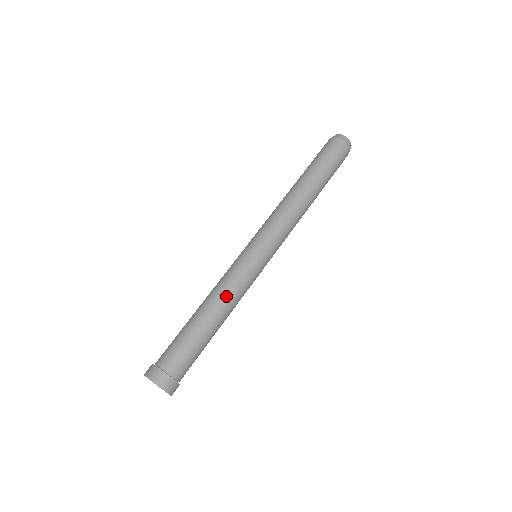
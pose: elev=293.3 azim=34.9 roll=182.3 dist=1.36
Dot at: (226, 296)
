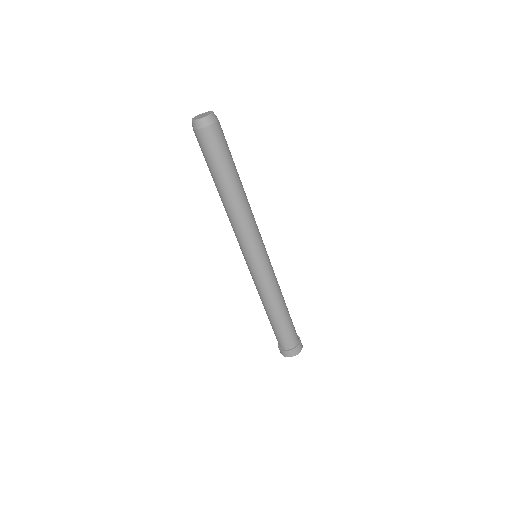
Dot at: (280, 292)
